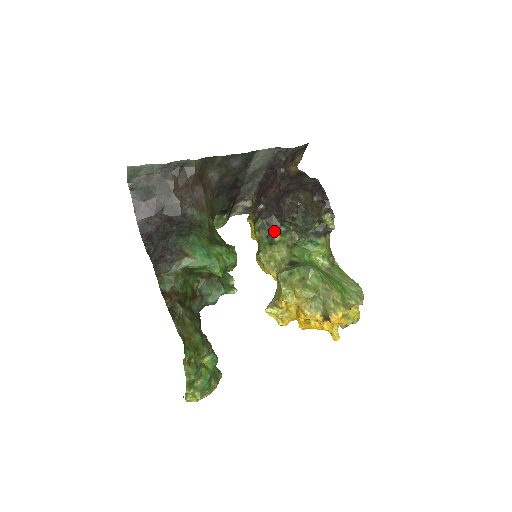
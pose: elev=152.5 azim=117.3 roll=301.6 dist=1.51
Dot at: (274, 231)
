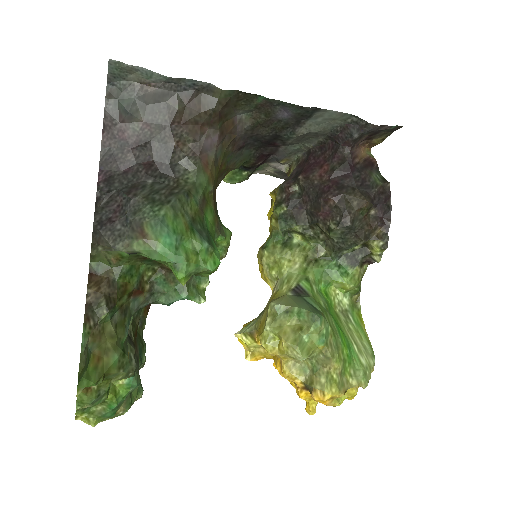
Dot at: (296, 230)
